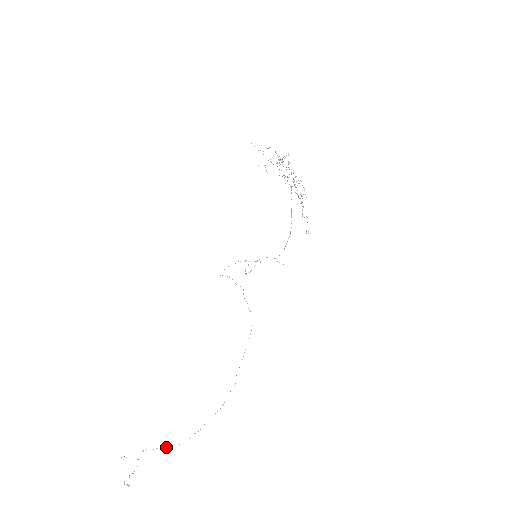
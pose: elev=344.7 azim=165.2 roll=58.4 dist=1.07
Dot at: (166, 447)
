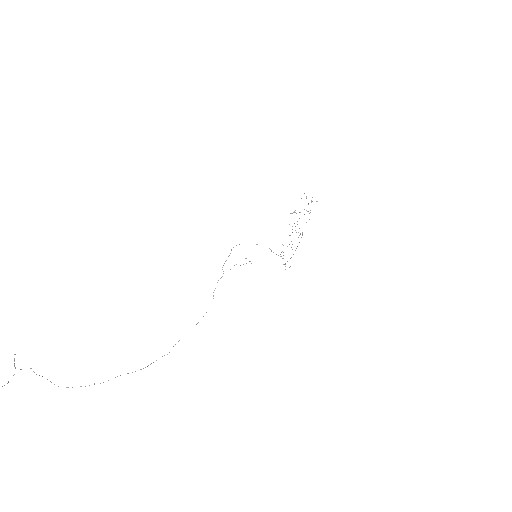
Dot at: (51, 382)
